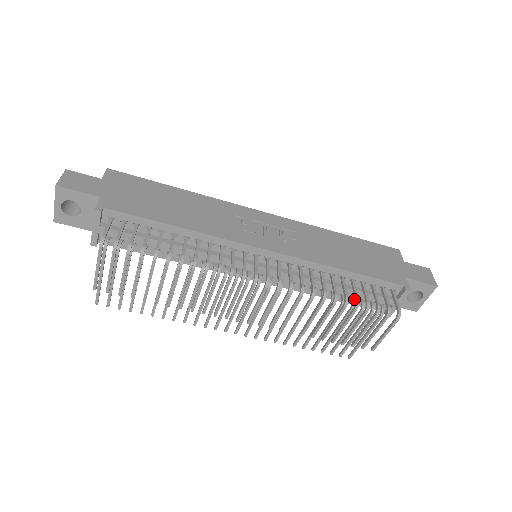
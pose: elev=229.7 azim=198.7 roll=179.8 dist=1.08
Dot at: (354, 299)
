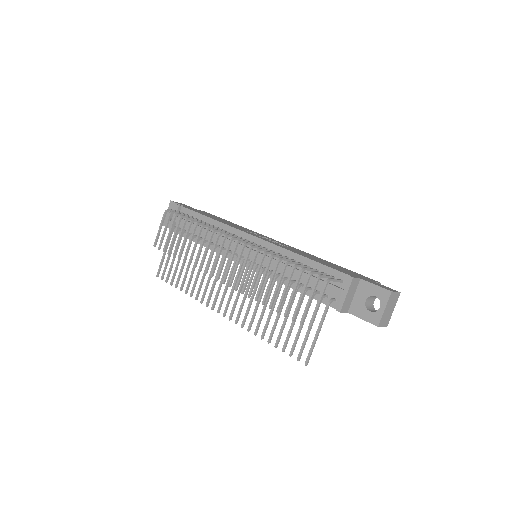
Dot at: (310, 287)
